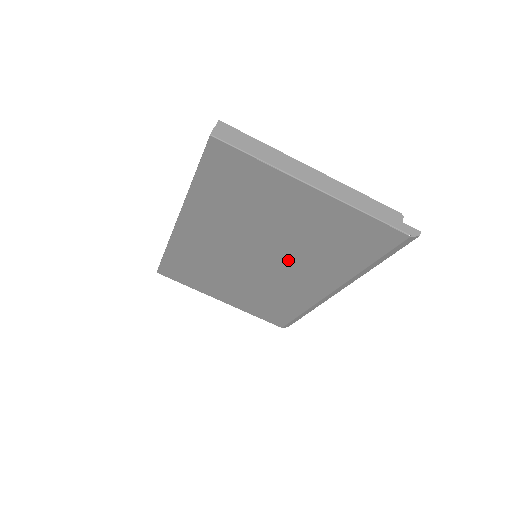
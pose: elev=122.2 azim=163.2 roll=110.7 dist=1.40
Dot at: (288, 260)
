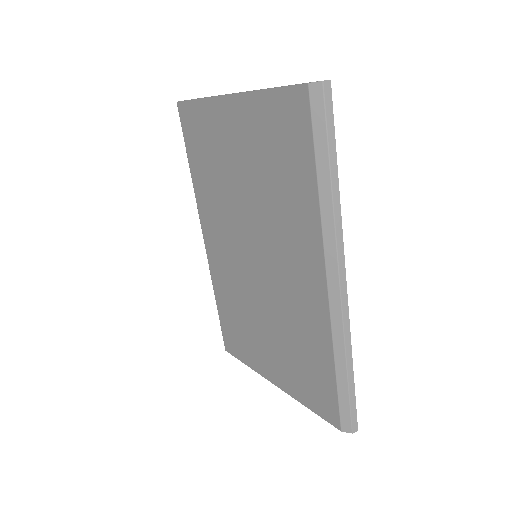
Dot at: (270, 237)
